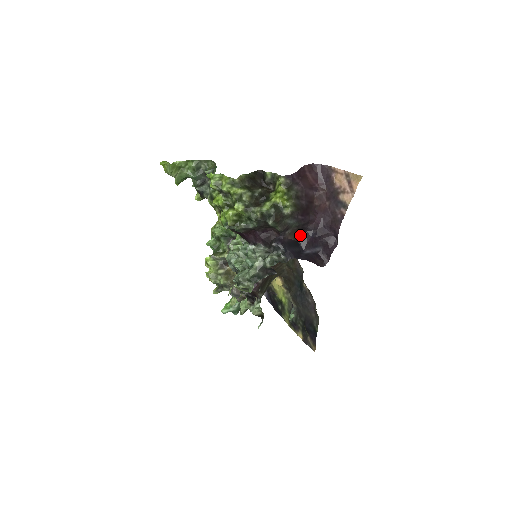
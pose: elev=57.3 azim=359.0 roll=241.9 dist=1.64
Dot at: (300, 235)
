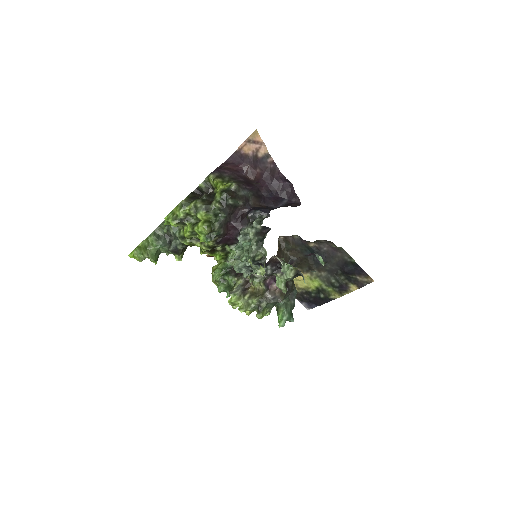
Dot at: (263, 203)
